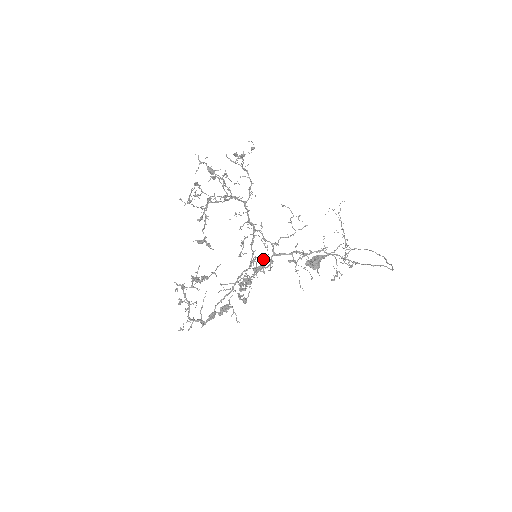
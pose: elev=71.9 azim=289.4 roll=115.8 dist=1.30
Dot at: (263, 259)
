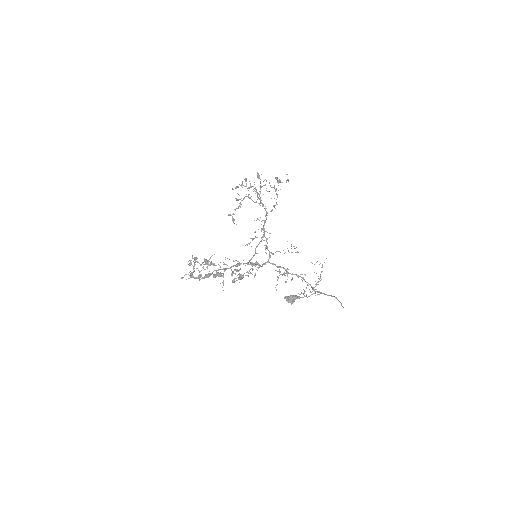
Dot at: (259, 266)
